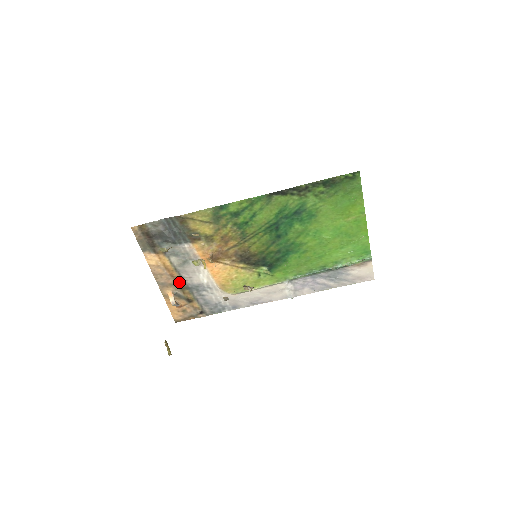
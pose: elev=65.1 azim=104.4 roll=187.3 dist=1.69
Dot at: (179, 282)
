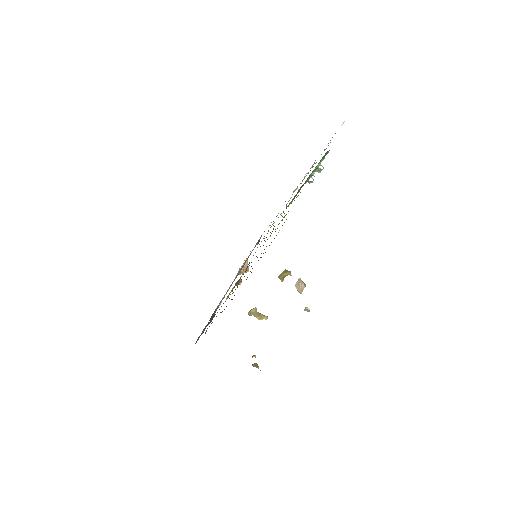
Dot at: occluded
